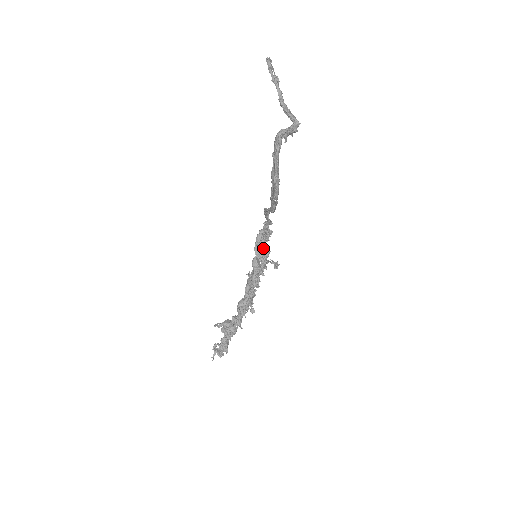
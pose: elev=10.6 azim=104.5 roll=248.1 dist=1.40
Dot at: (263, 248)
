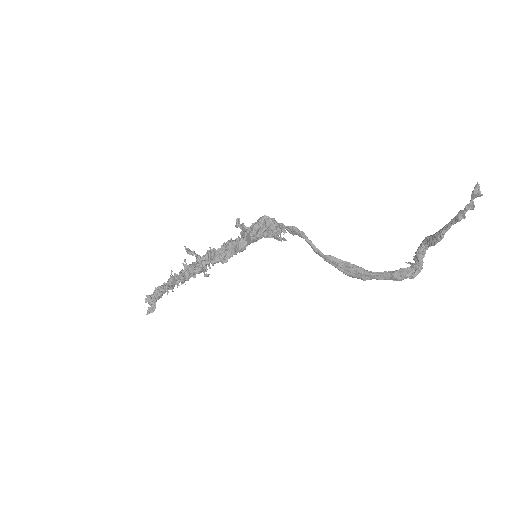
Dot at: occluded
